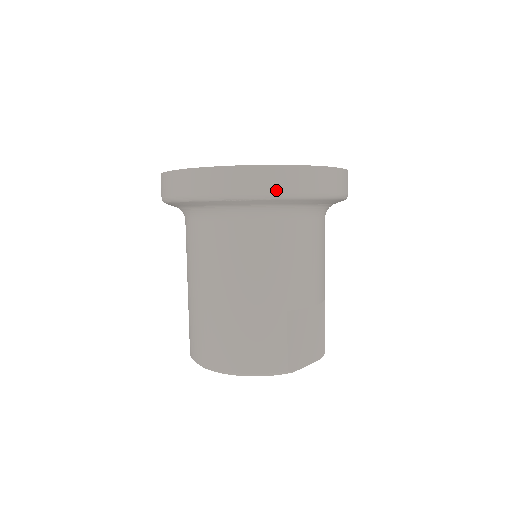
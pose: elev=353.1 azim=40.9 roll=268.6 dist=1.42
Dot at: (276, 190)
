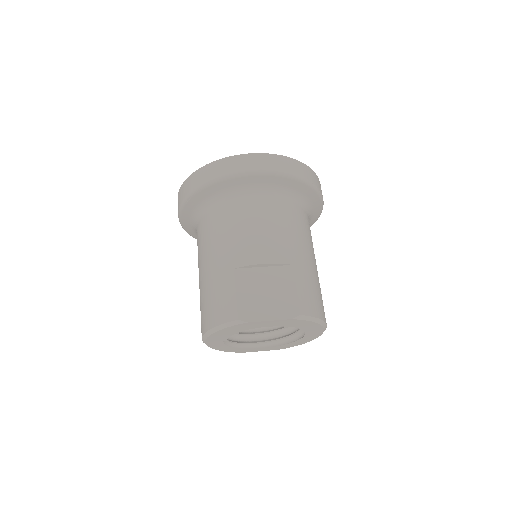
Dot at: (204, 181)
